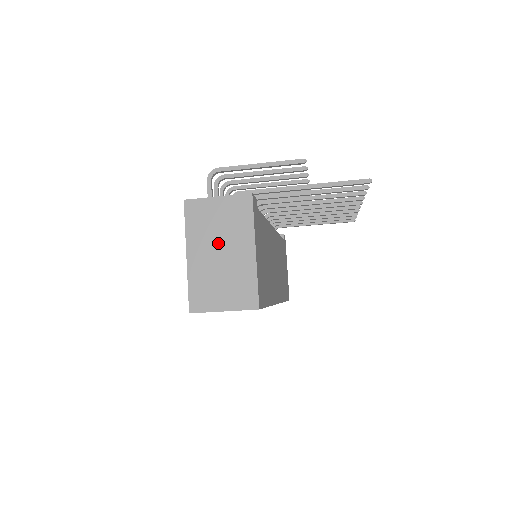
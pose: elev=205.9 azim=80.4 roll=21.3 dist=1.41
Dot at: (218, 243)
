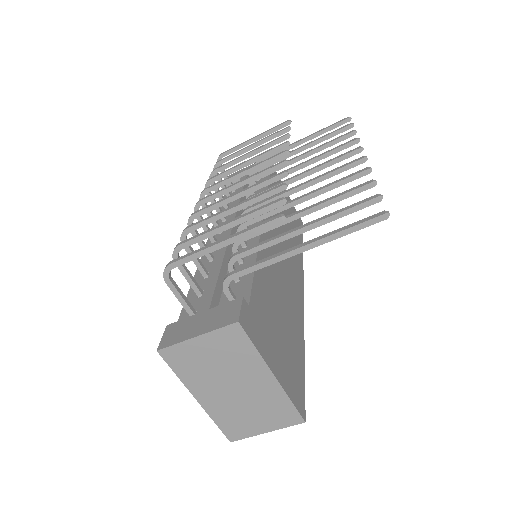
Dot at: (225, 380)
